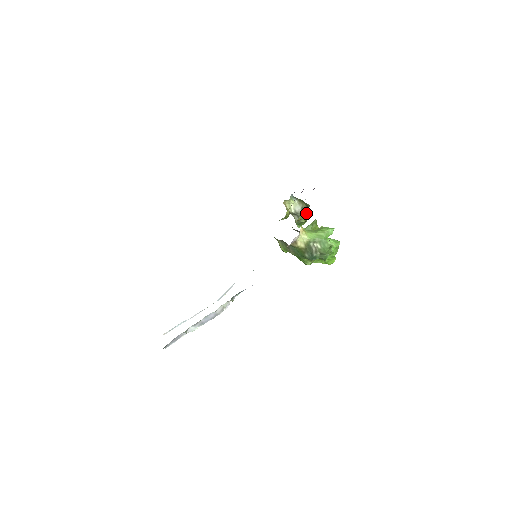
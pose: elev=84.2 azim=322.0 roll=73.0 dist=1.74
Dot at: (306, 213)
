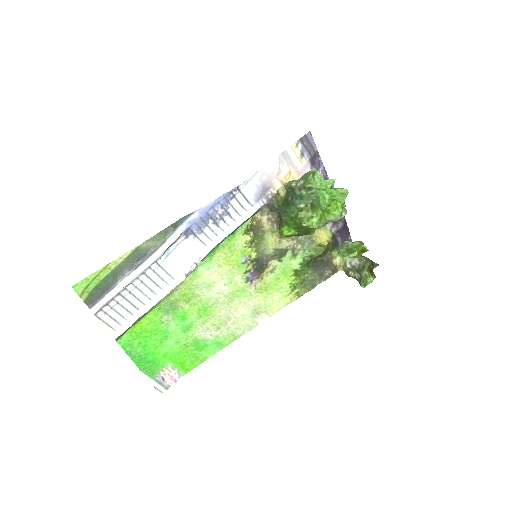
Dot at: (367, 264)
